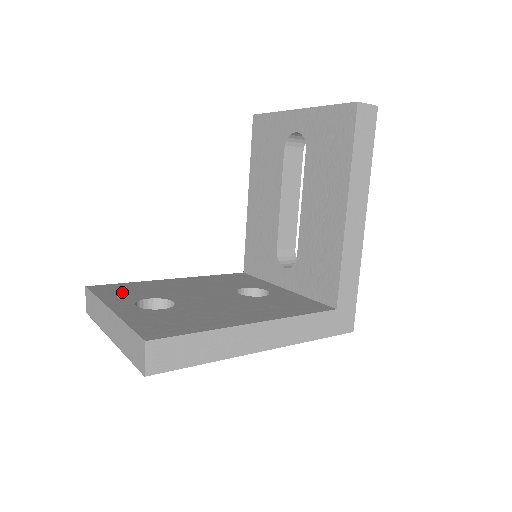
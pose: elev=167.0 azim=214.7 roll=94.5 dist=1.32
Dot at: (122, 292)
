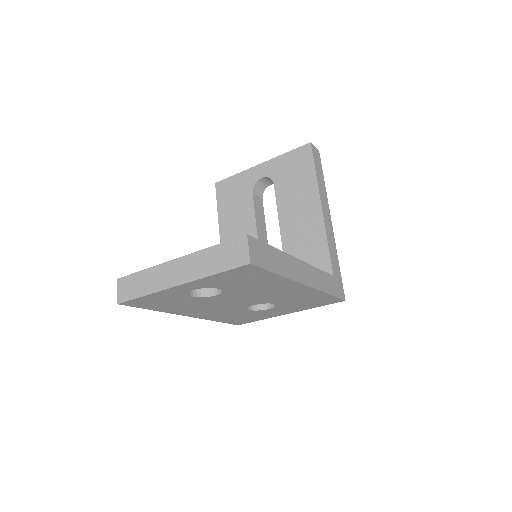
Dot at: occluded
